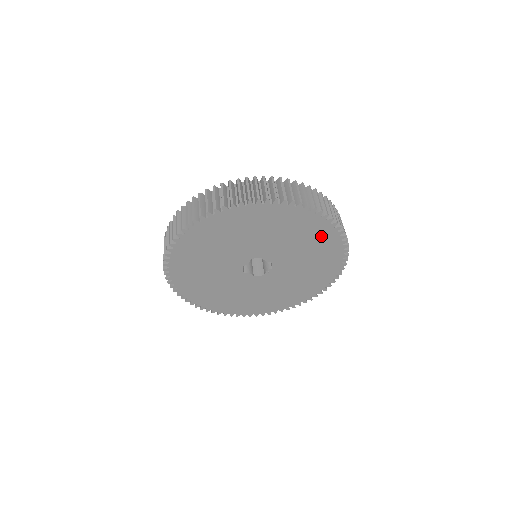
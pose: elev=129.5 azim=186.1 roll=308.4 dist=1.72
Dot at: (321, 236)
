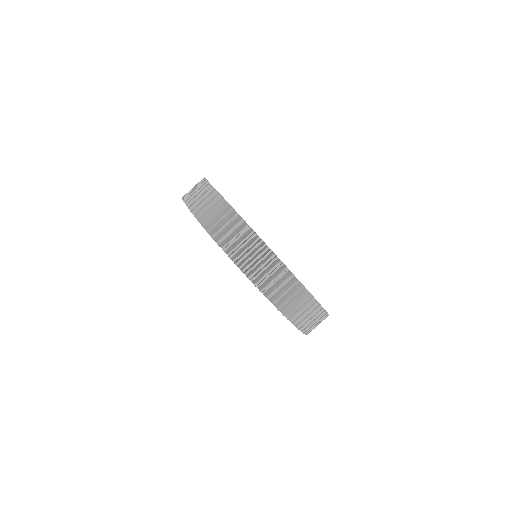
Dot at: occluded
